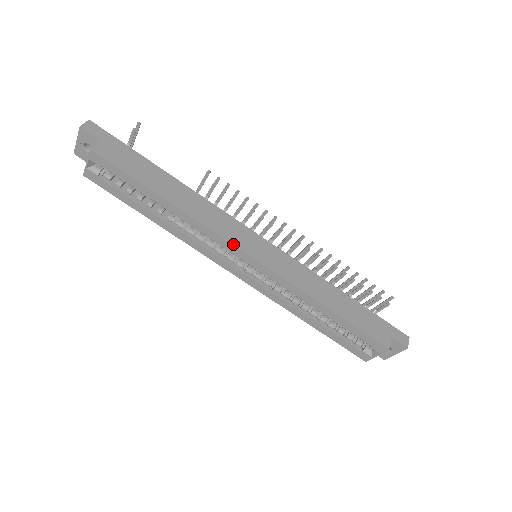
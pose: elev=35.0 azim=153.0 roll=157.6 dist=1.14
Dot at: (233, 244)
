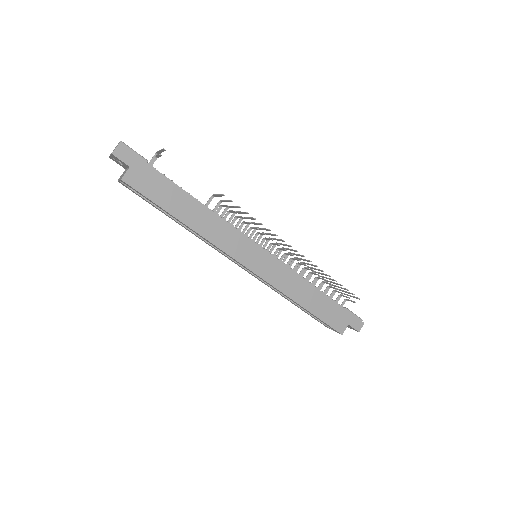
Dot at: (235, 259)
